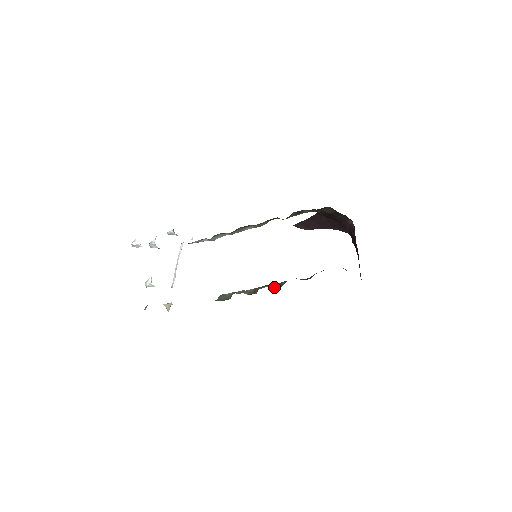
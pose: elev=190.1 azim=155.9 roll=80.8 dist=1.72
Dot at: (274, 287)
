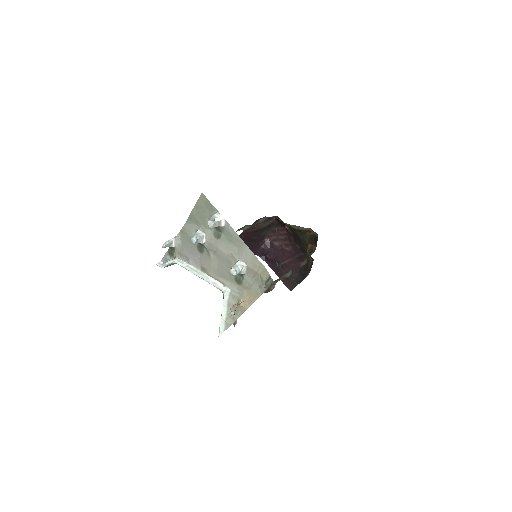
Dot at: (283, 279)
